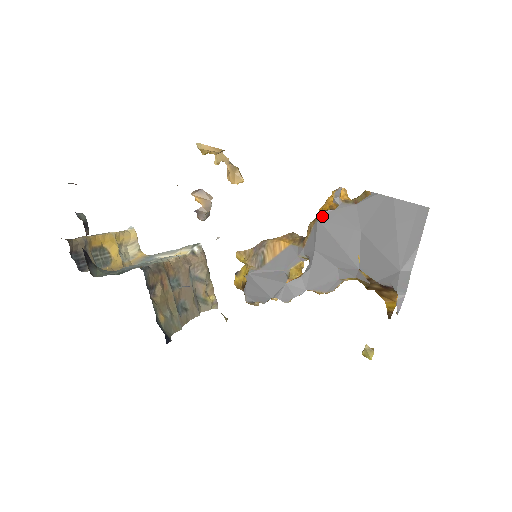
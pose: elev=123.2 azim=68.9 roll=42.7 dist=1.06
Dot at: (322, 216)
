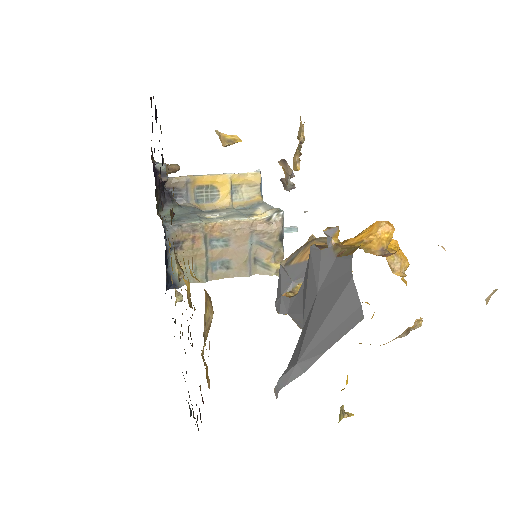
Dot at: (313, 250)
